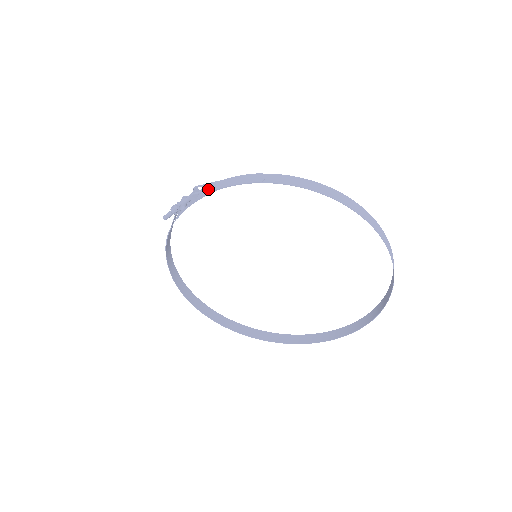
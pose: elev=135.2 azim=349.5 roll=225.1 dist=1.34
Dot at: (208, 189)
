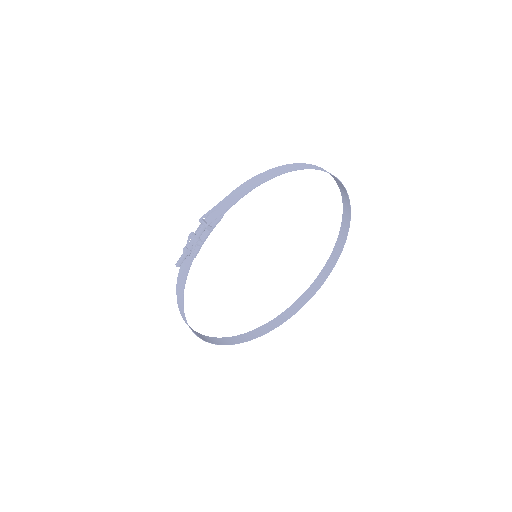
Dot at: (221, 212)
